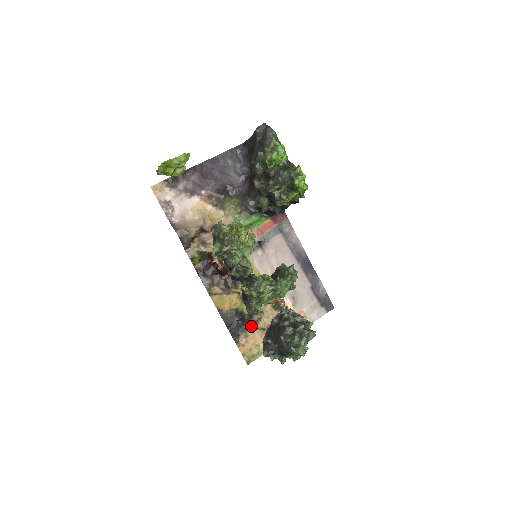
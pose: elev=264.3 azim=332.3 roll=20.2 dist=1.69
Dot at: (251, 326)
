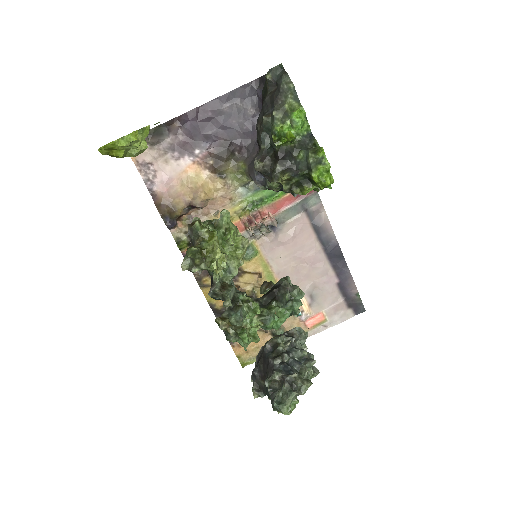
Dot at: occluded
